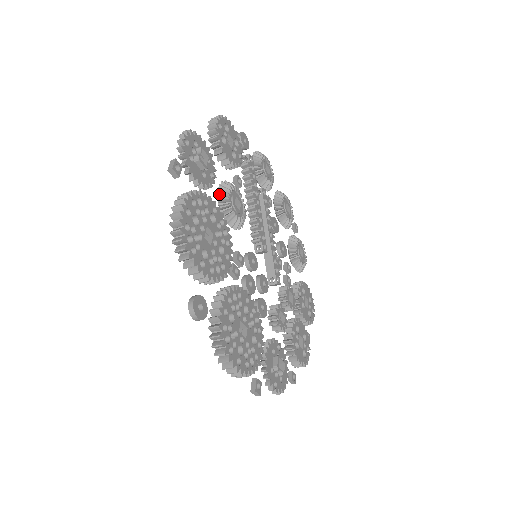
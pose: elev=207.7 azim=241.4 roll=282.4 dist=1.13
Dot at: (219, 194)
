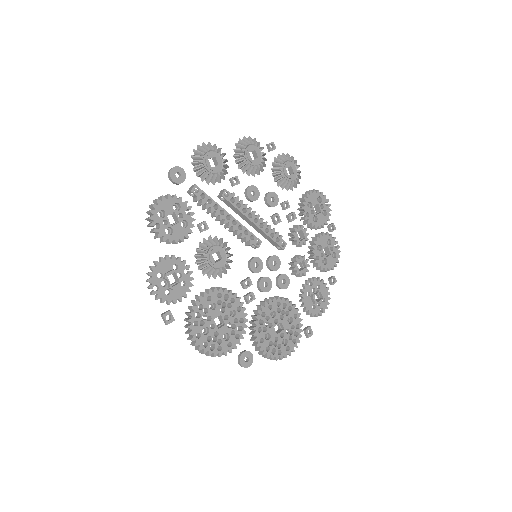
Dot at: (201, 269)
